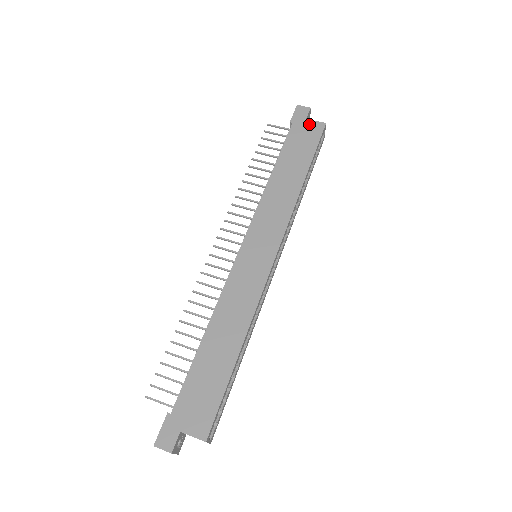
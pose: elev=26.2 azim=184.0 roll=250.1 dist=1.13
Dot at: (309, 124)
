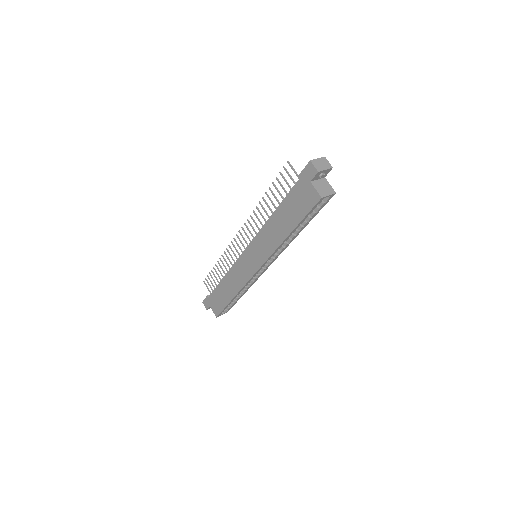
Dot at: (310, 189)
